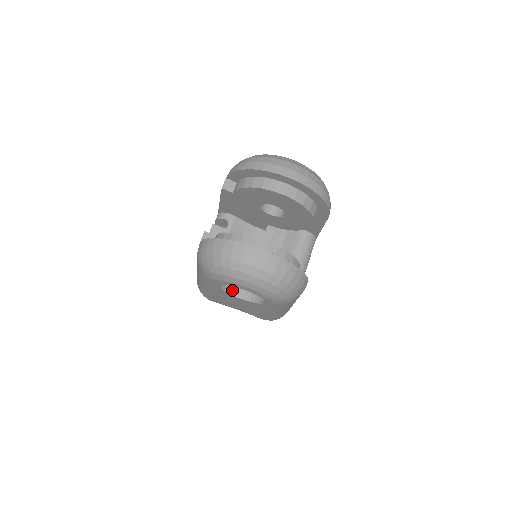
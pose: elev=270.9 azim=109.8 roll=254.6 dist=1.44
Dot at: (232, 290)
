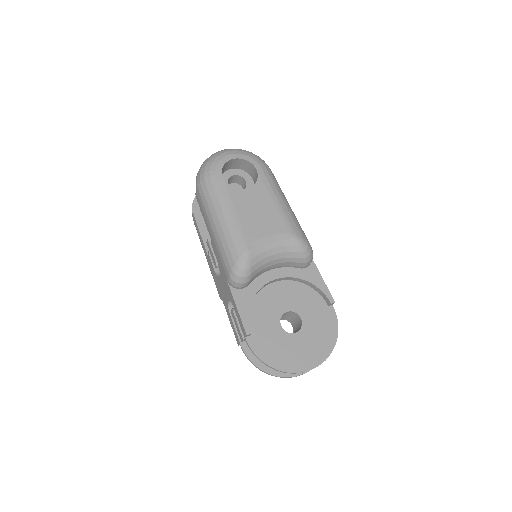
Dot at: (237, 191)
